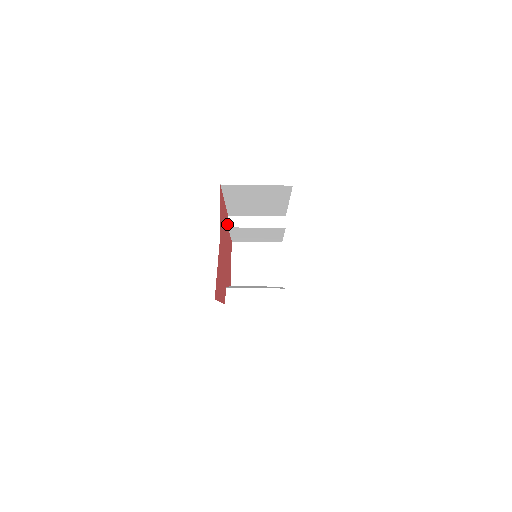
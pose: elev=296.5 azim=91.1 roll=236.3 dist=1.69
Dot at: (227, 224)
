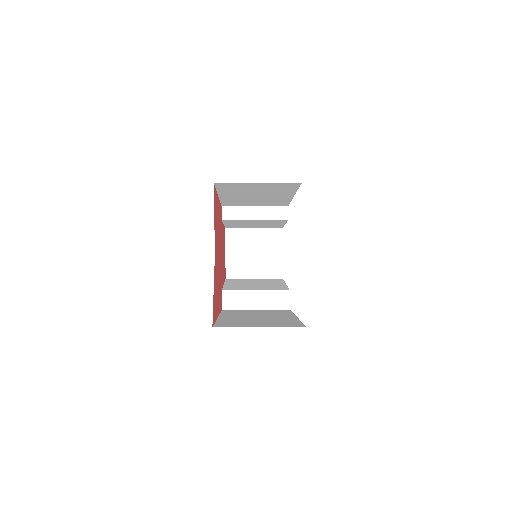
Dot at: (221, 216)
